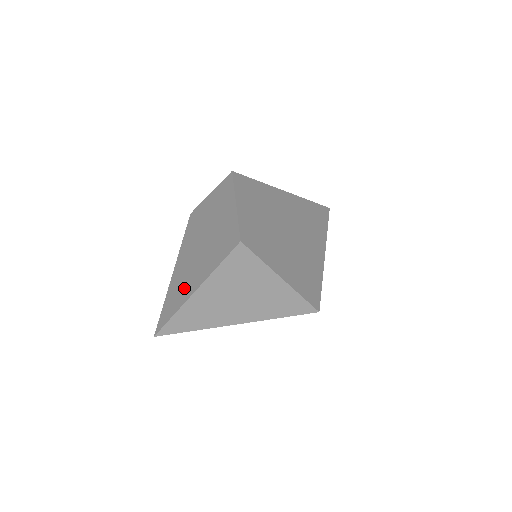
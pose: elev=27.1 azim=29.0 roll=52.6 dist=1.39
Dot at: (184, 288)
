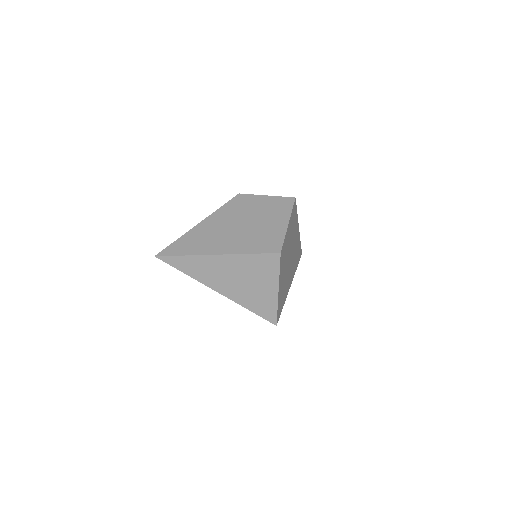
Dot at: (207, 244)
